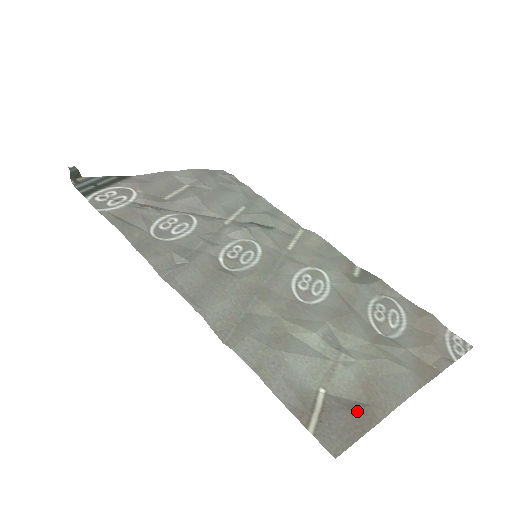
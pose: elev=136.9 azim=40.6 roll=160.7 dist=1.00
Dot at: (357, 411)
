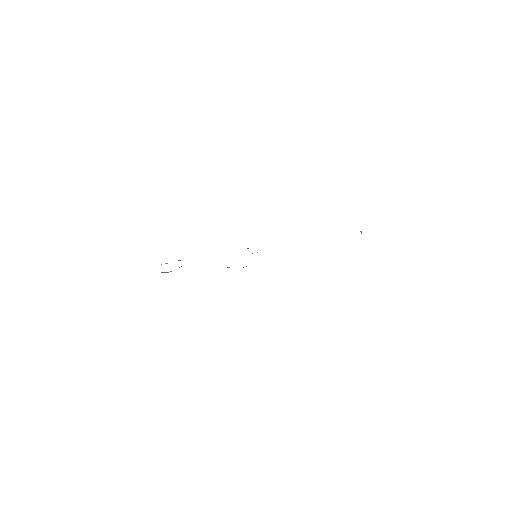
Dot at: occluded
